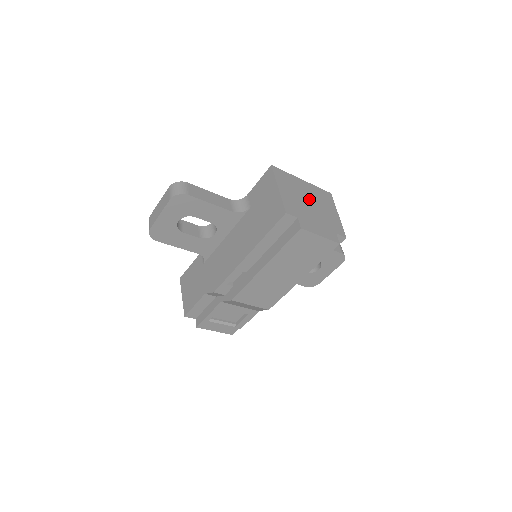
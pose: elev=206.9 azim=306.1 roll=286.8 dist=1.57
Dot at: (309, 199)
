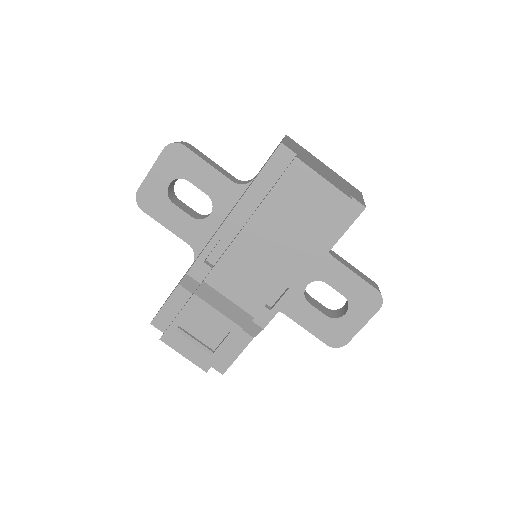
Dot at: (324, 168)
